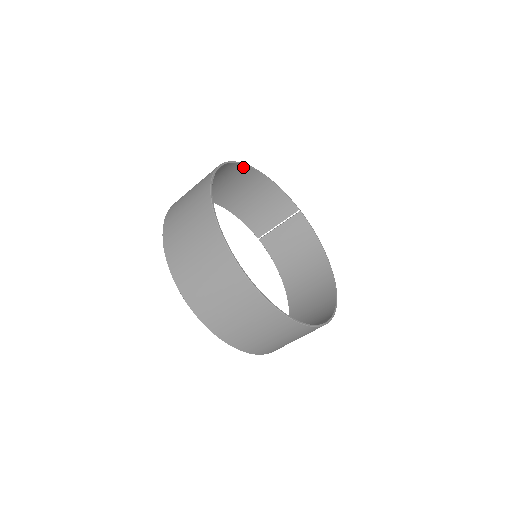
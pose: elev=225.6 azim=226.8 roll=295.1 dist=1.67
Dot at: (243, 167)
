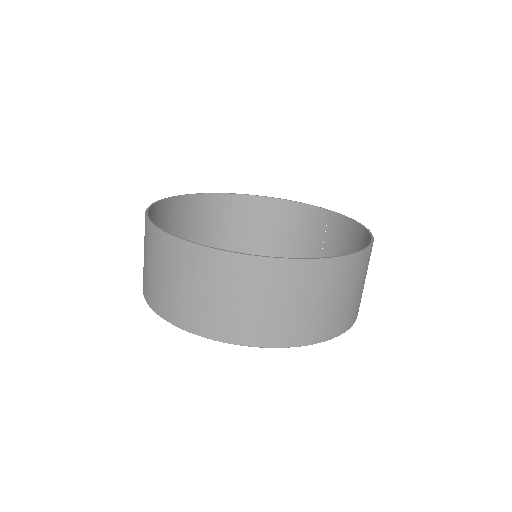
Dot at: (241, 198)
